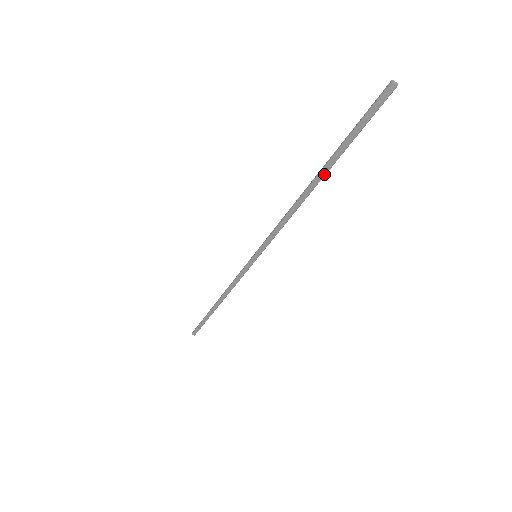
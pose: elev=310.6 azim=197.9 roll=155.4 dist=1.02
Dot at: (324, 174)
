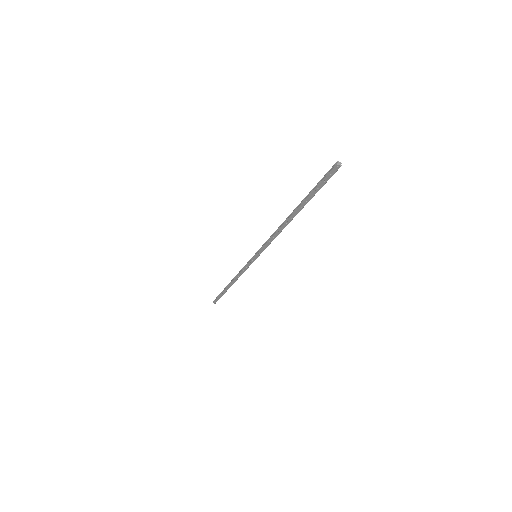
Dot at: (299, 211)
